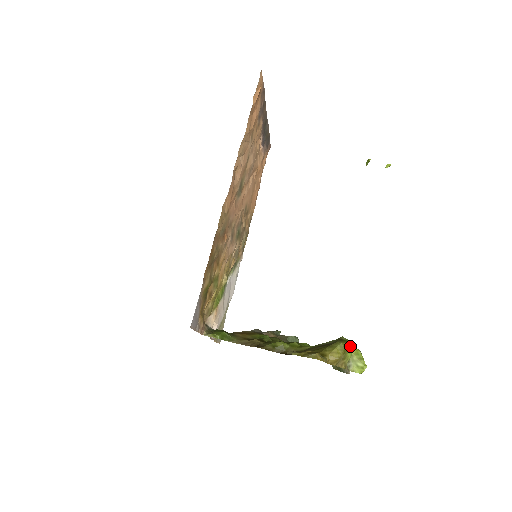
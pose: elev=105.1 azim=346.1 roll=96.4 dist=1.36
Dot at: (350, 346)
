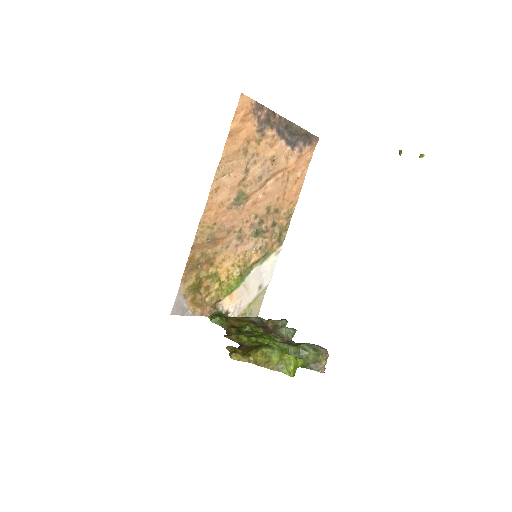
Dot at: (276, 352)
